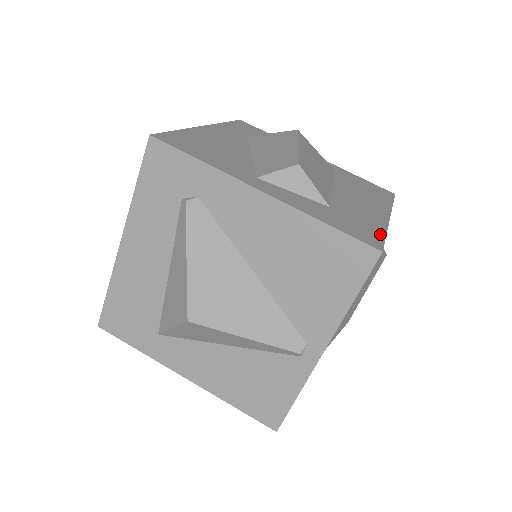
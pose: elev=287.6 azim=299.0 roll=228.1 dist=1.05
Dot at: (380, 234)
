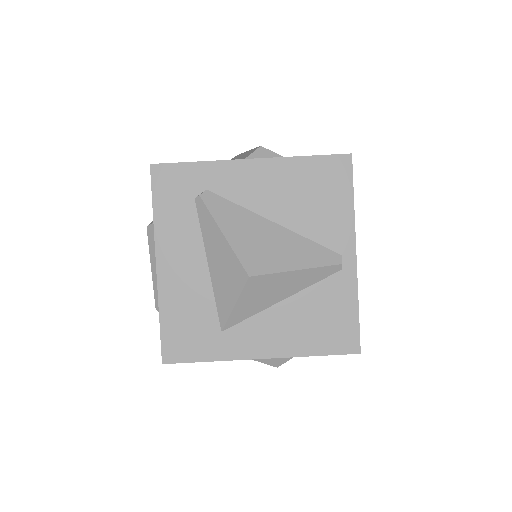
Dot at: occluded
